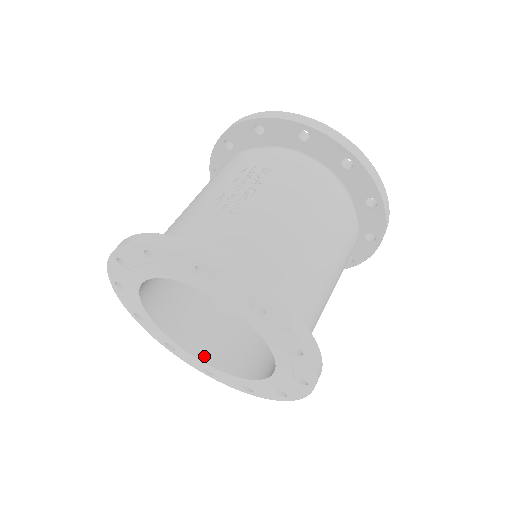
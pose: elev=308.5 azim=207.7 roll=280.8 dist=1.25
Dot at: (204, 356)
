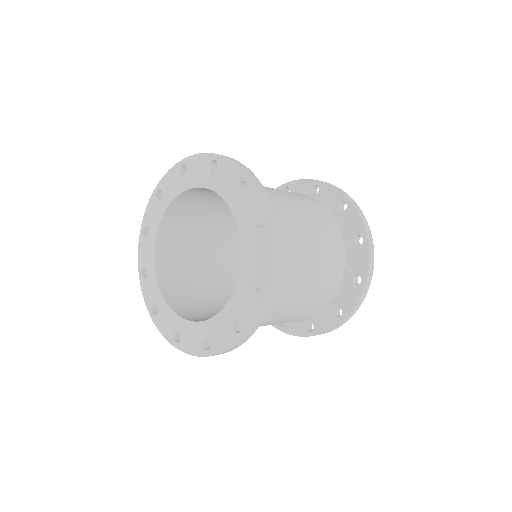
Dot at: occluded
